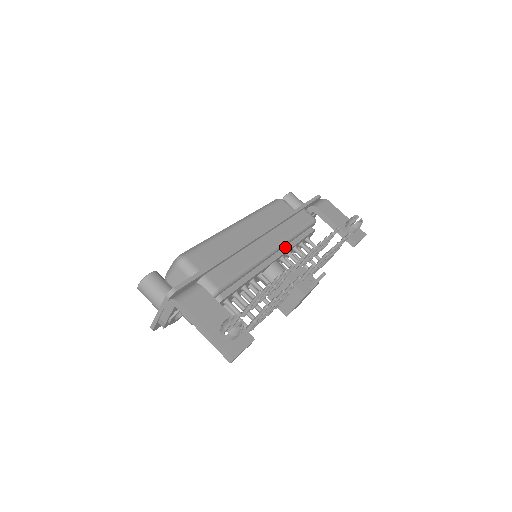
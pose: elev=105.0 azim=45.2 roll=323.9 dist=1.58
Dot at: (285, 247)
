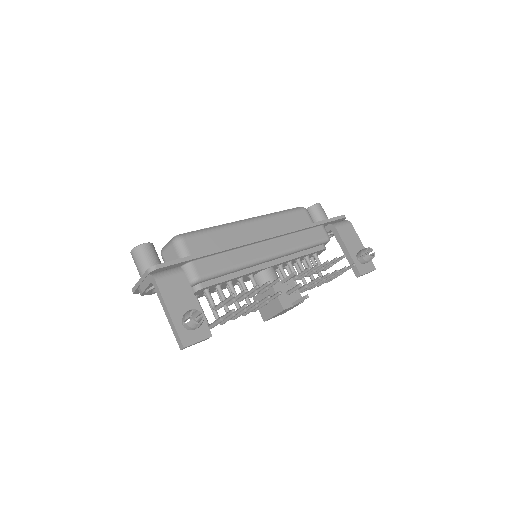
Dot at: (286, 257)
